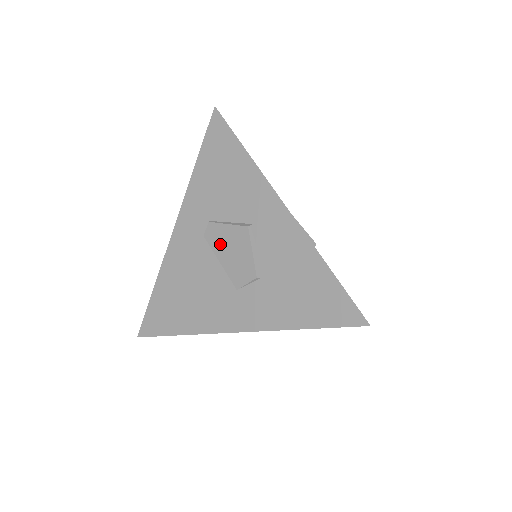
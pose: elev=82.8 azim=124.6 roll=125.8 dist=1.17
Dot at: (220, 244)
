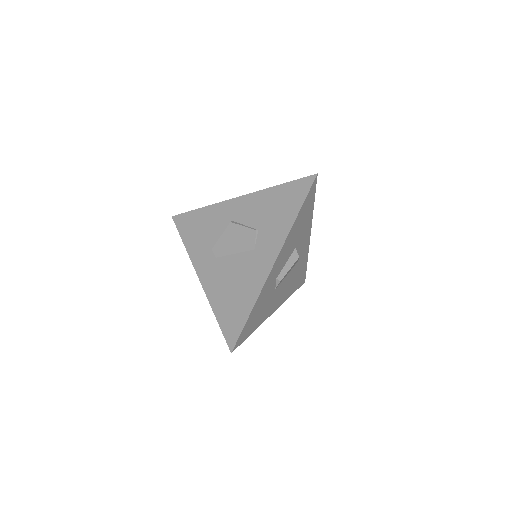
Dot at: (226, 247)
